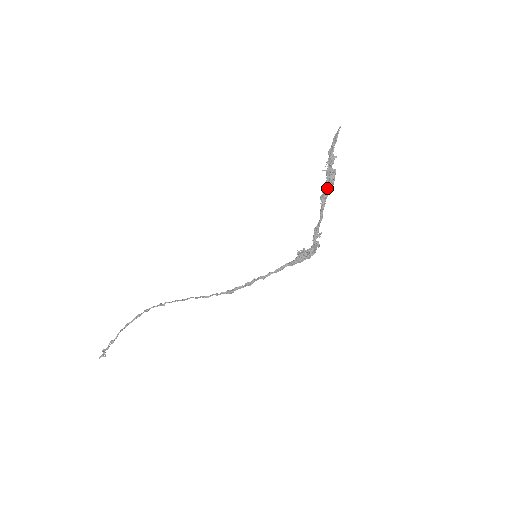
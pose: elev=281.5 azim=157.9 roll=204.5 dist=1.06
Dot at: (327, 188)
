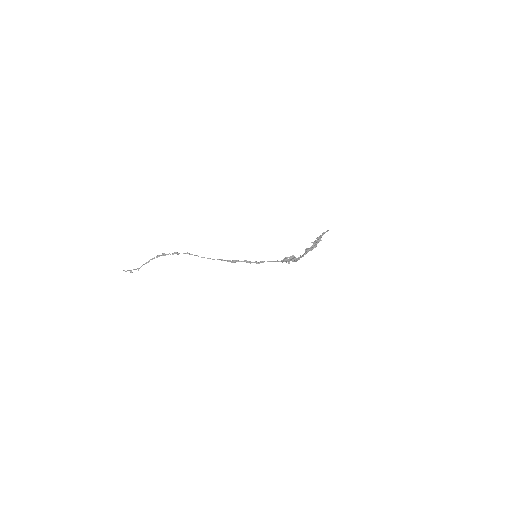
Dot at: (311, 249)
